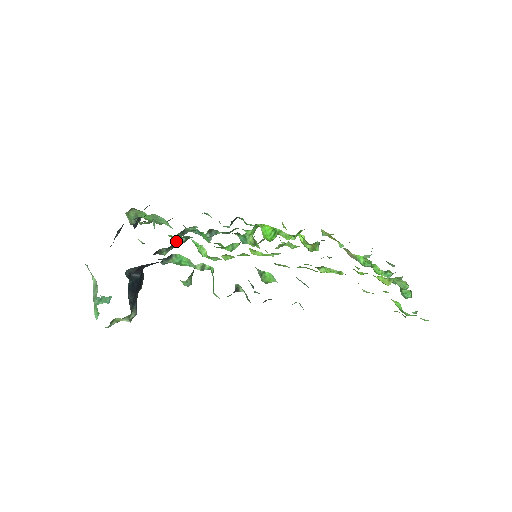
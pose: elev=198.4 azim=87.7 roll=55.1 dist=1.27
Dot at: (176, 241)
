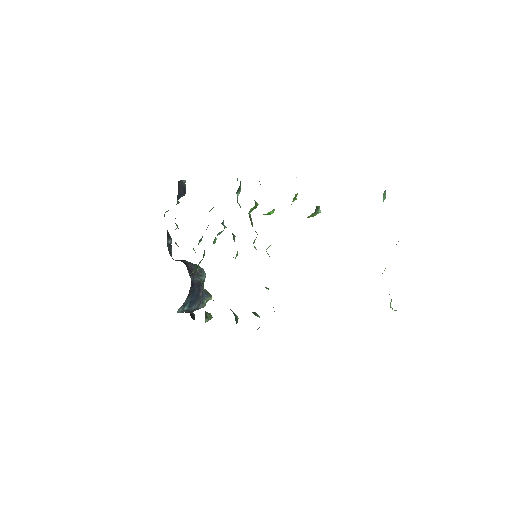
Dot at: (194, 271)
